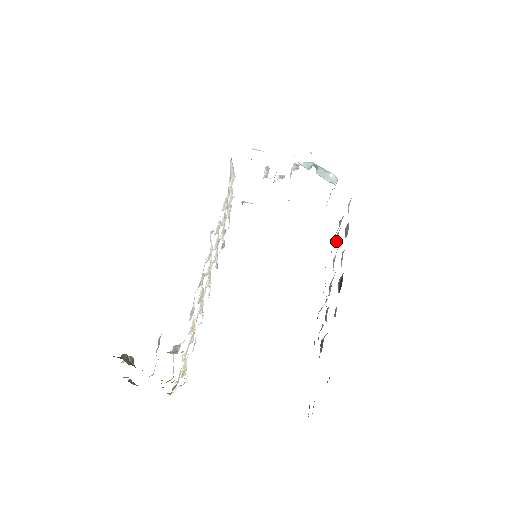
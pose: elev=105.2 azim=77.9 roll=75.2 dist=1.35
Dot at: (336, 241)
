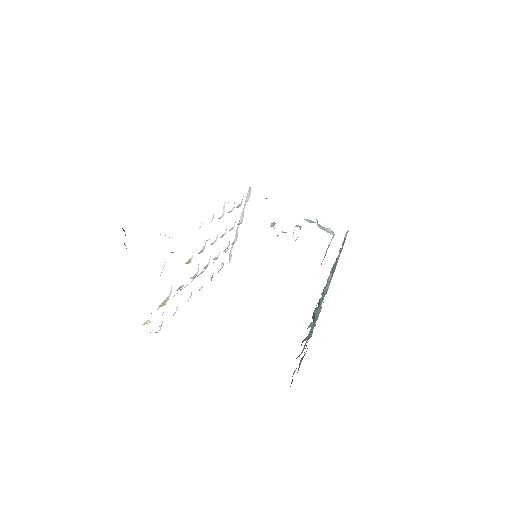
Dot at: occluded
